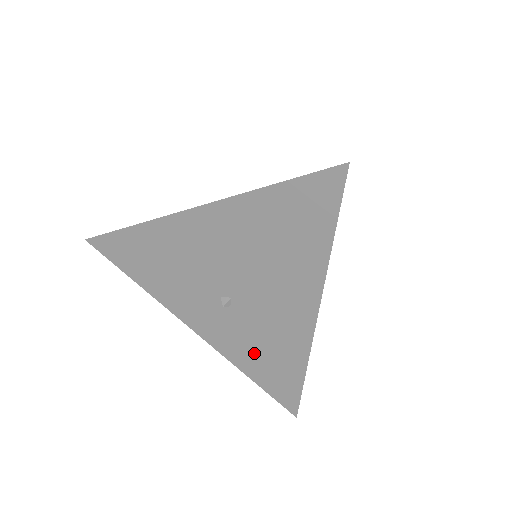
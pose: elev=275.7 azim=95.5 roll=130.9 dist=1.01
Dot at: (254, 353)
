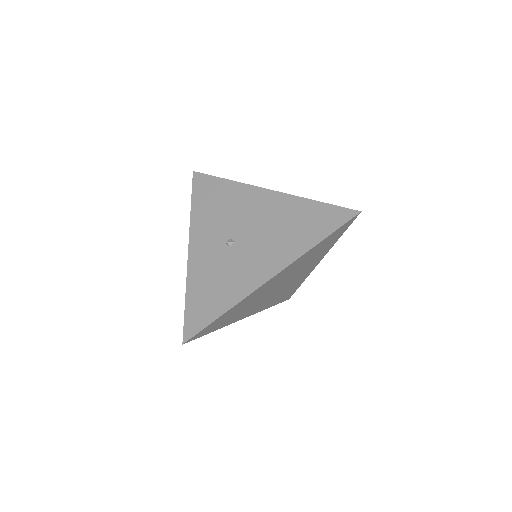
Dot at: (209, 282)
